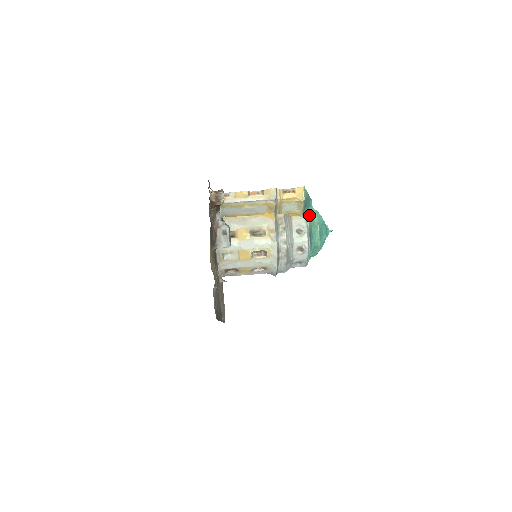
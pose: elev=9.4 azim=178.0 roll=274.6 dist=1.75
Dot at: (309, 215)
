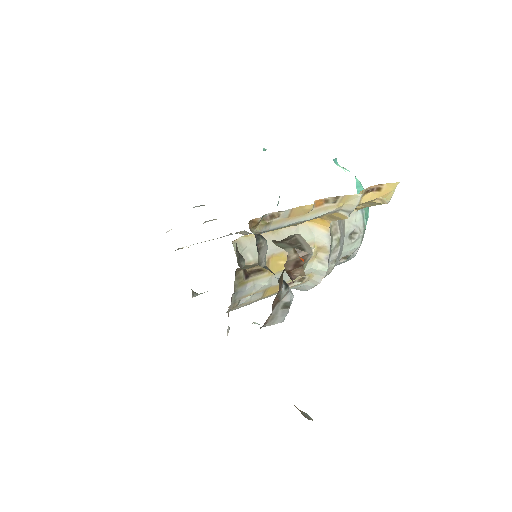
Dot at: occluded
